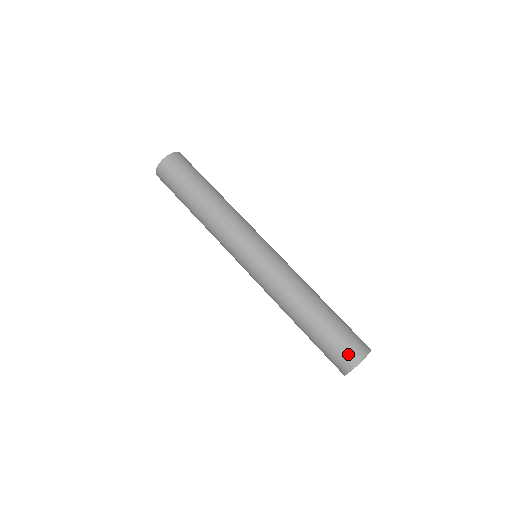
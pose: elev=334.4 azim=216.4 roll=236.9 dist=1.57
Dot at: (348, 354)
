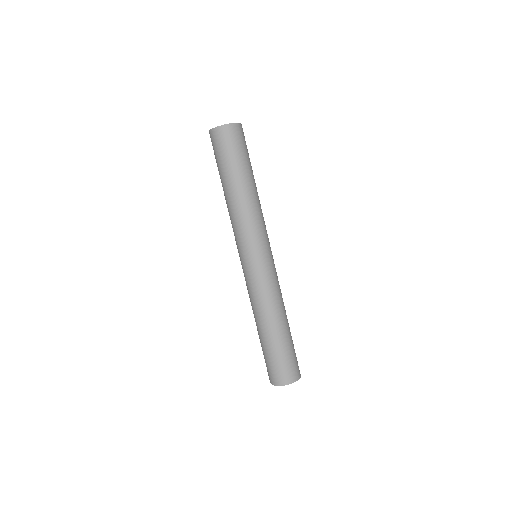
Dot at: (278, 375)
